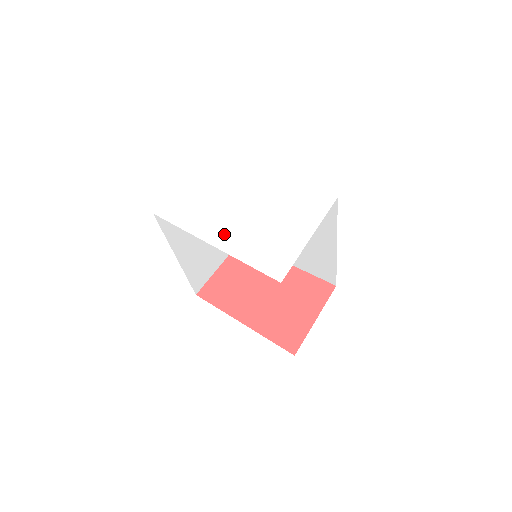
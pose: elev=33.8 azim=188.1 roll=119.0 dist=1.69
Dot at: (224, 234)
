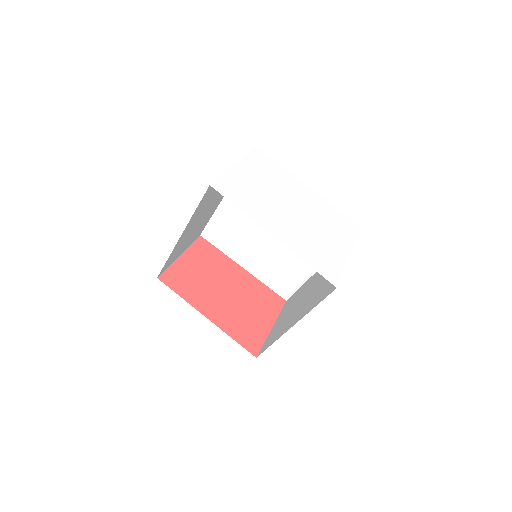
Dot at: (282, 229)
